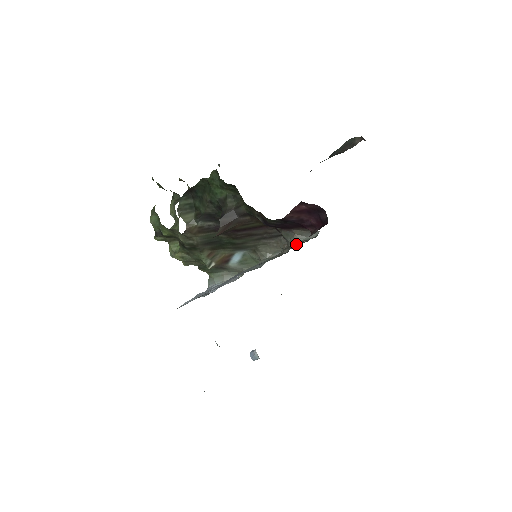
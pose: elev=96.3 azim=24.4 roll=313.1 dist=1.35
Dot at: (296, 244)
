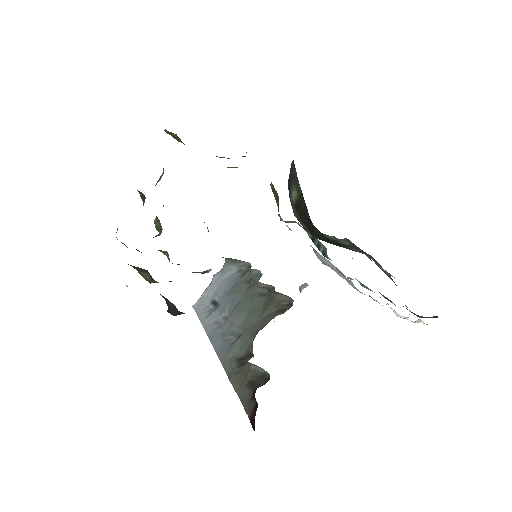
Dot at: (243, 393)
